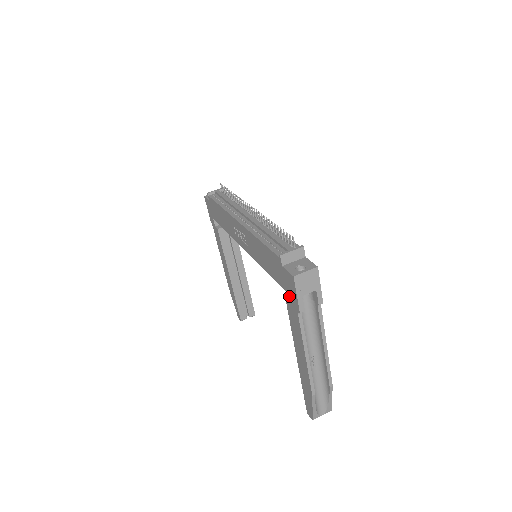
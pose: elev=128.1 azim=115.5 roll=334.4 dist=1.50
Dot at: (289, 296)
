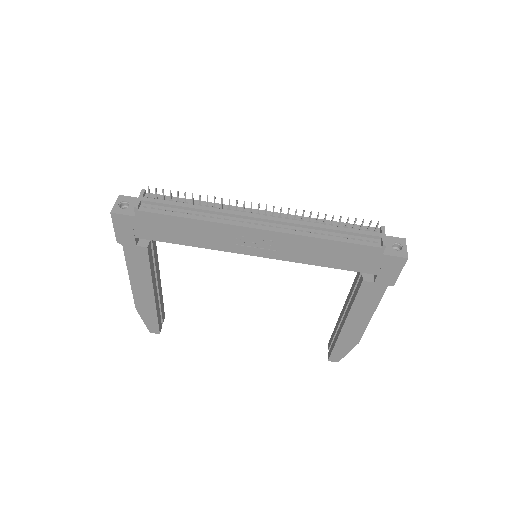
Dot at: (377, 277)
